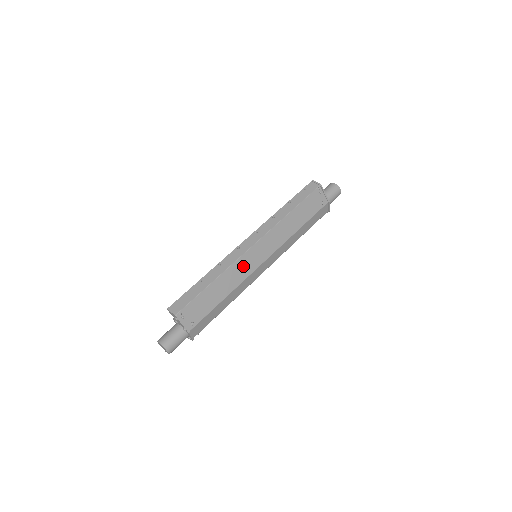
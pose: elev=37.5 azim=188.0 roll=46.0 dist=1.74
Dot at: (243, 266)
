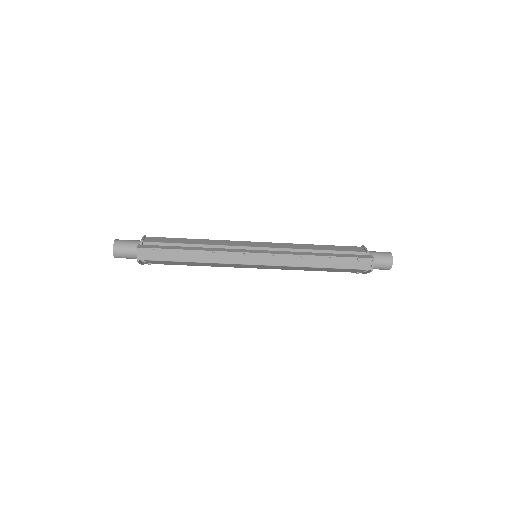
Dot at: (232, 265)
